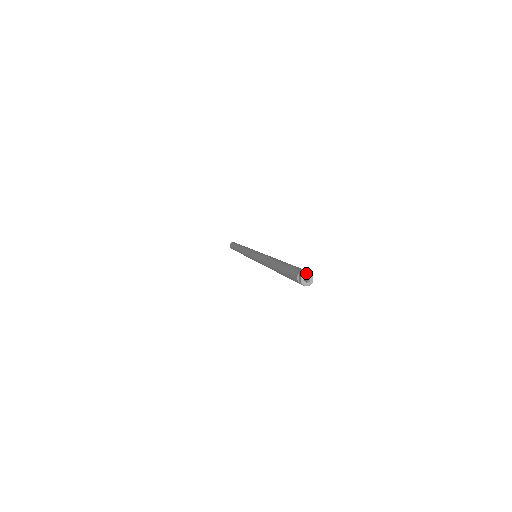
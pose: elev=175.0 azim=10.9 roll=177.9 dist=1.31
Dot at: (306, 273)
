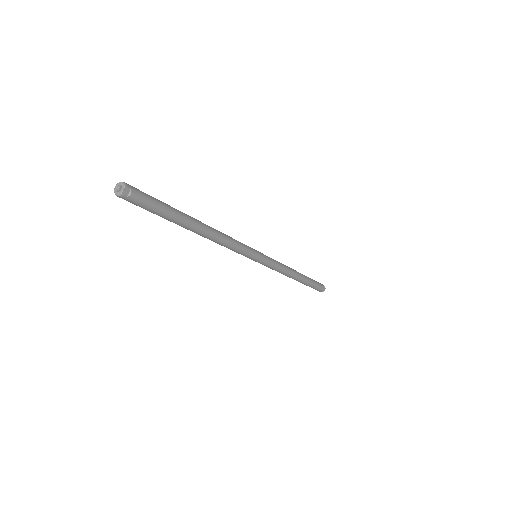
Dot at: (121, 182)
